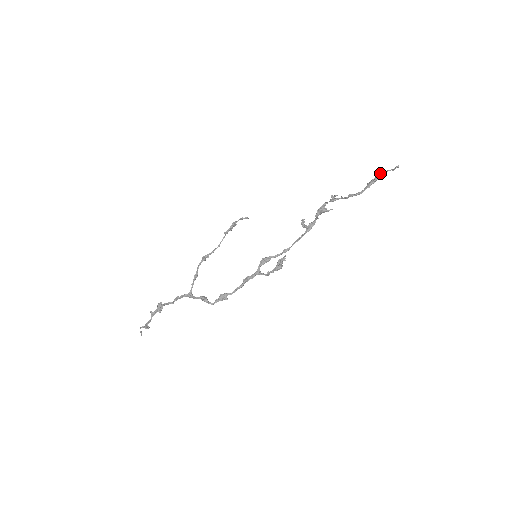
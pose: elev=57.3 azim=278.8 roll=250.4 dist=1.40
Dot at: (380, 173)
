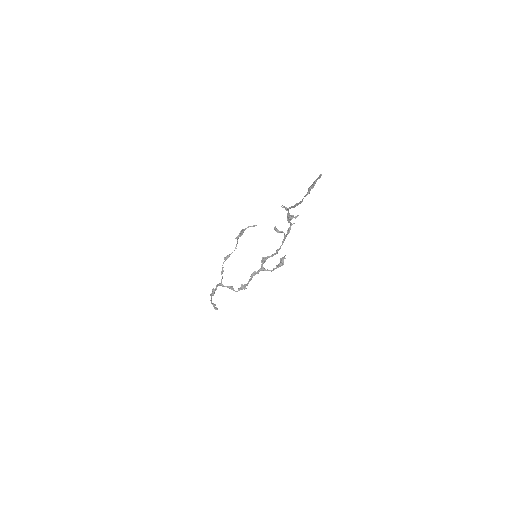
Dot at: (313, 182)
